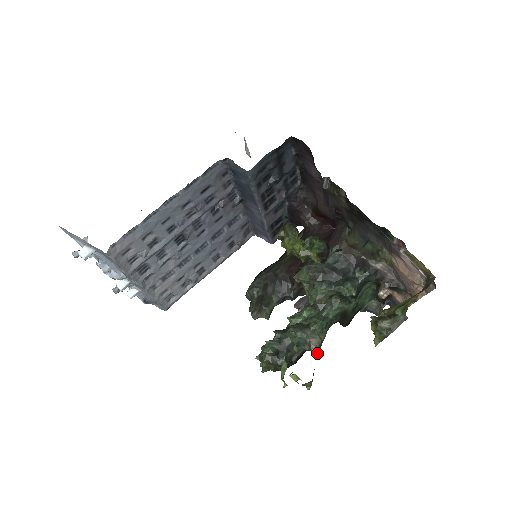
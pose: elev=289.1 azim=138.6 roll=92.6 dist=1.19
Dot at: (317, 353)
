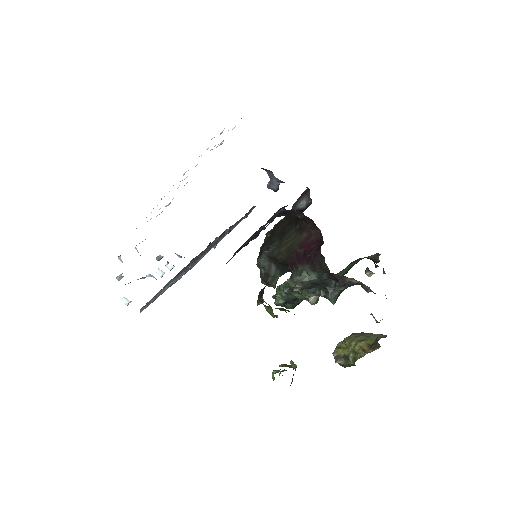
Dot at: occluded
